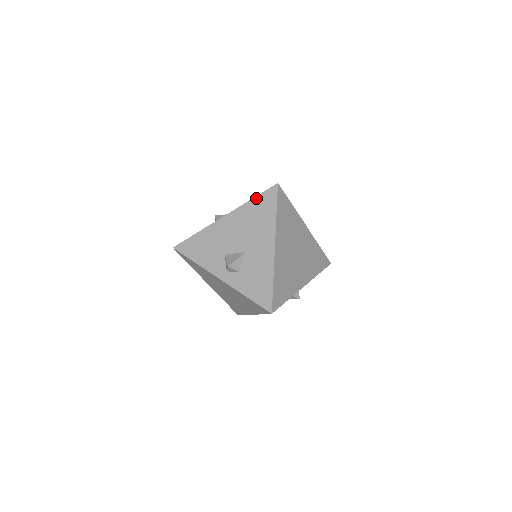
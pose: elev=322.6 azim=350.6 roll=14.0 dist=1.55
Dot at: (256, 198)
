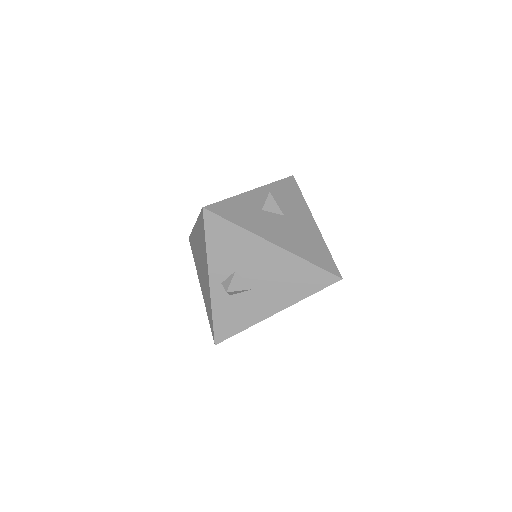
Dot at: (314, 267)
